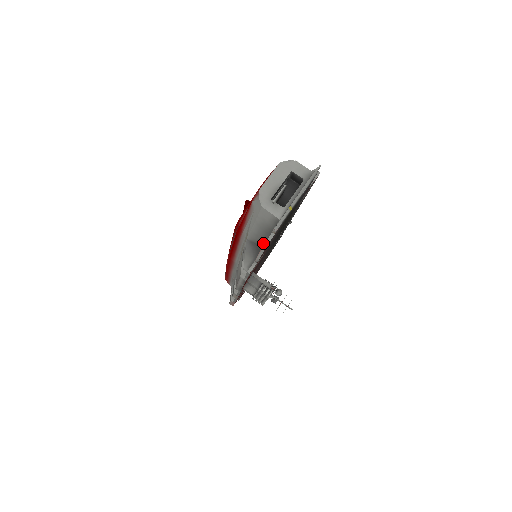
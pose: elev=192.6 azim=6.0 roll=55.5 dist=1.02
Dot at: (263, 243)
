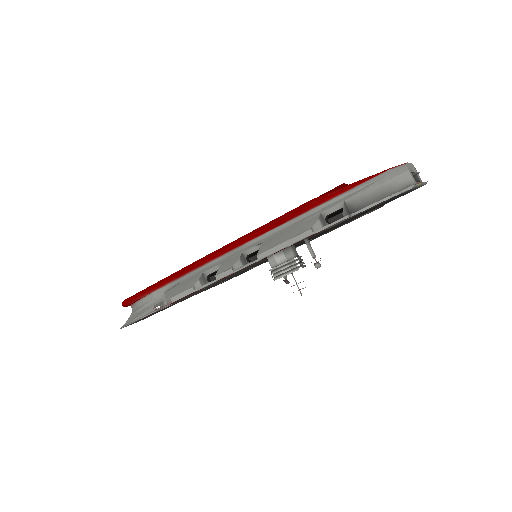
Dot at: (362, 207)
